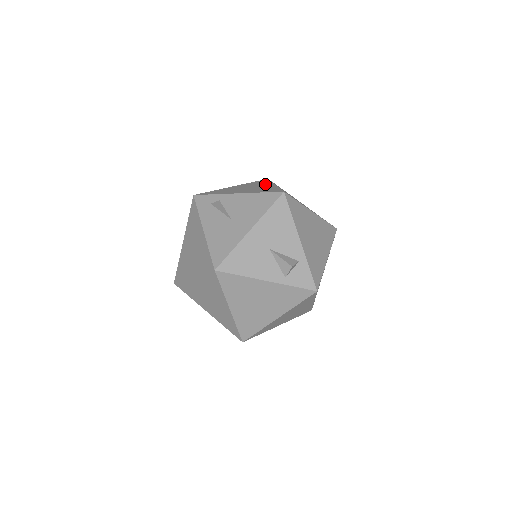
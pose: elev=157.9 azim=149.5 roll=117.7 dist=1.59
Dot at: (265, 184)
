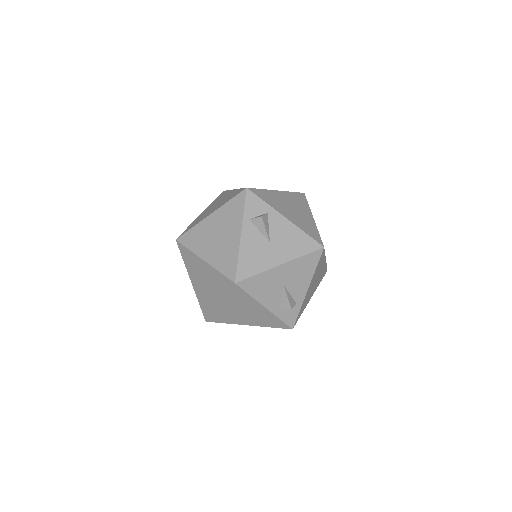
Dot at: (305, 210)
